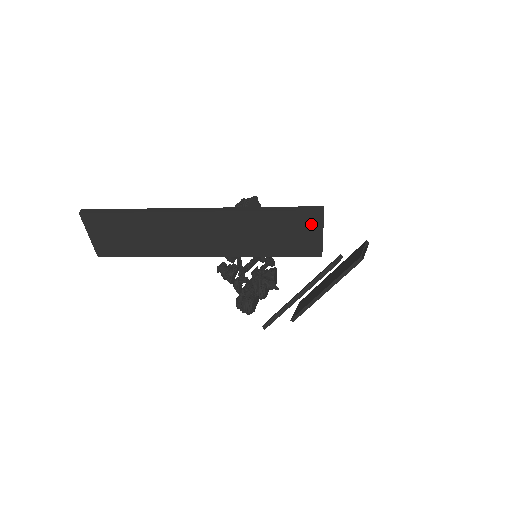
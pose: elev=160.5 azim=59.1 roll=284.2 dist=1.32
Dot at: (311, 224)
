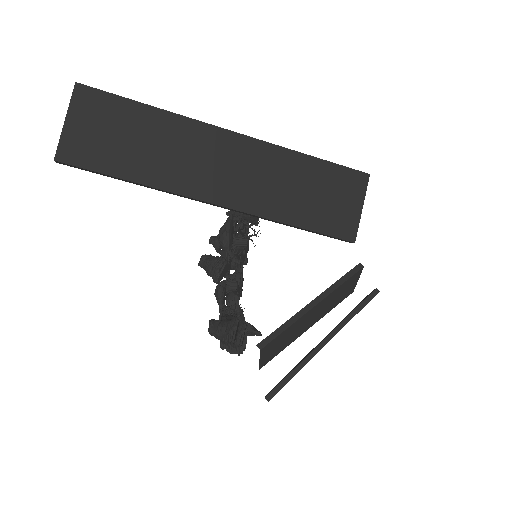
Dot at: (353, 189)
